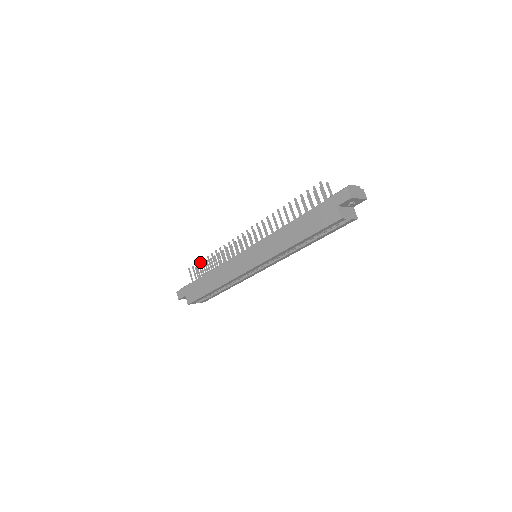
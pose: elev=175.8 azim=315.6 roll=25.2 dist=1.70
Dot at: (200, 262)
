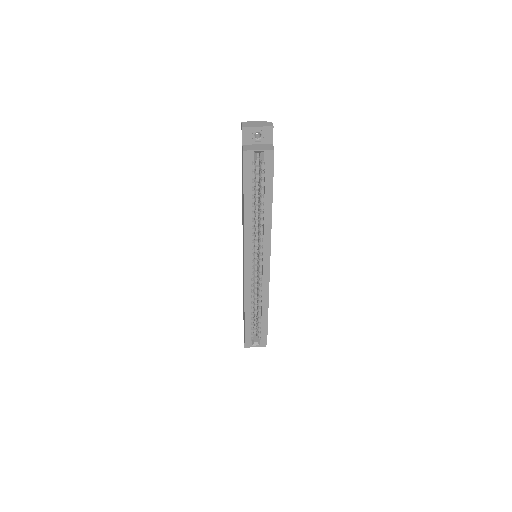
Dot at: occluded
